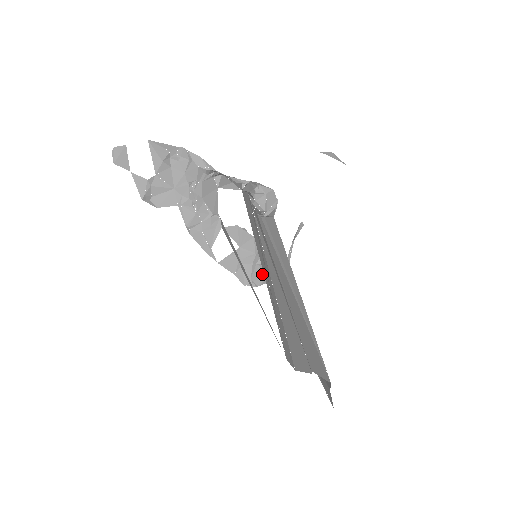
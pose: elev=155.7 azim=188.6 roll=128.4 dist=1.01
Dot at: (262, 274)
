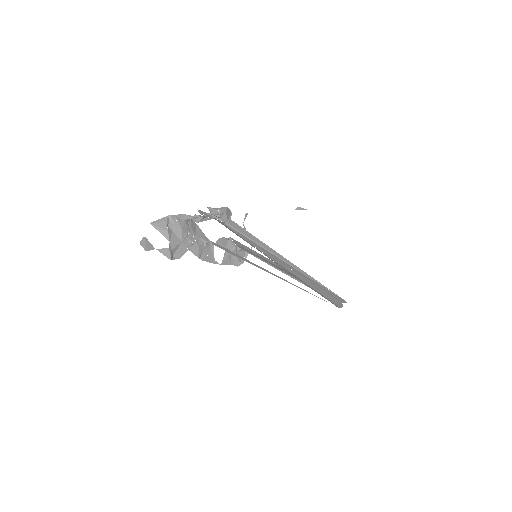
Dot at: (242, 254)
